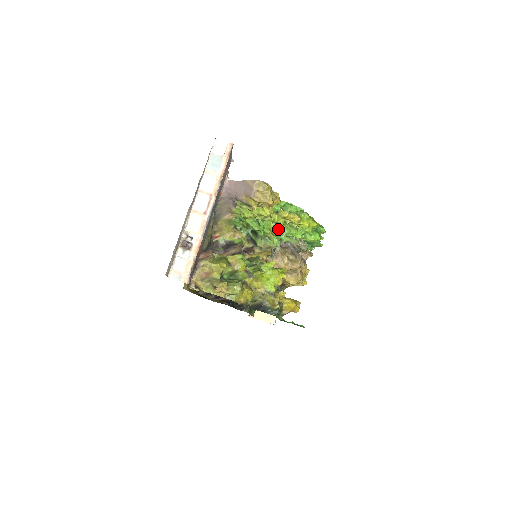
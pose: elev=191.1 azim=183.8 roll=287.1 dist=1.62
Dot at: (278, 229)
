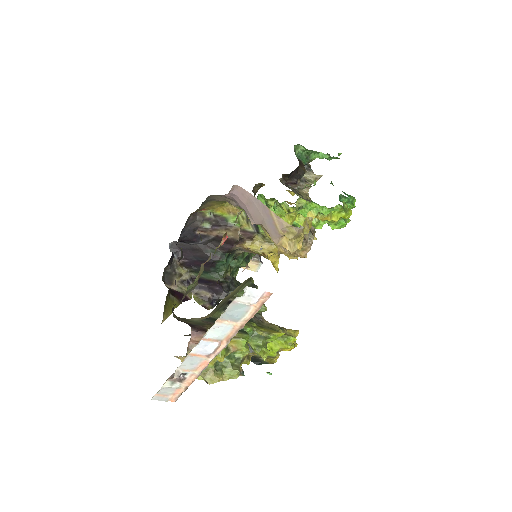
Dot at: occluded
